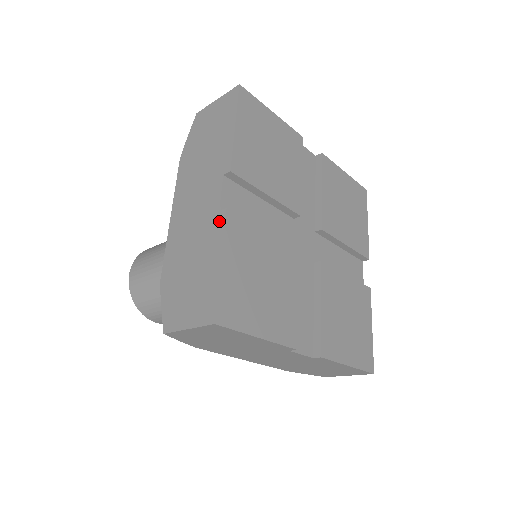
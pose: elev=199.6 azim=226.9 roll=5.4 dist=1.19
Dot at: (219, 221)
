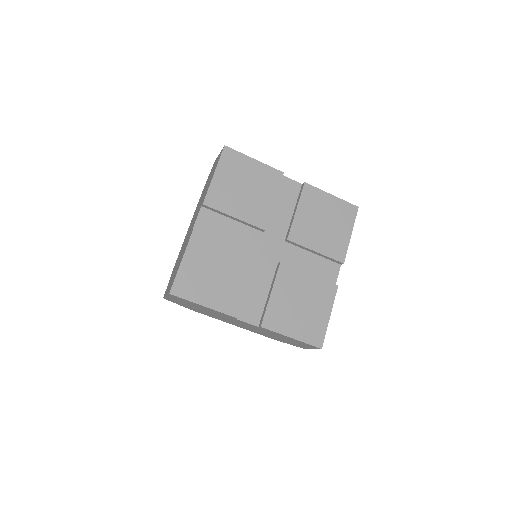
Dot at: (190, 235)
